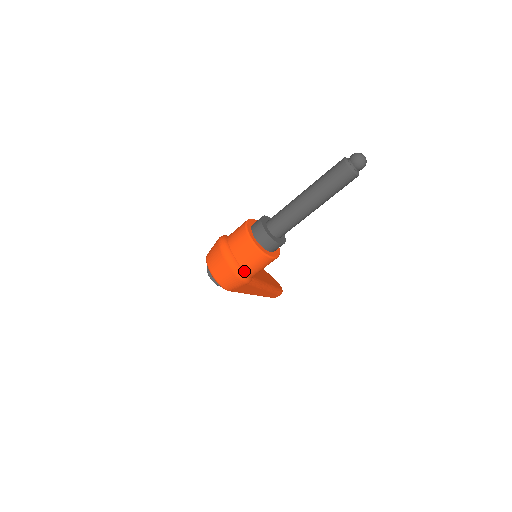
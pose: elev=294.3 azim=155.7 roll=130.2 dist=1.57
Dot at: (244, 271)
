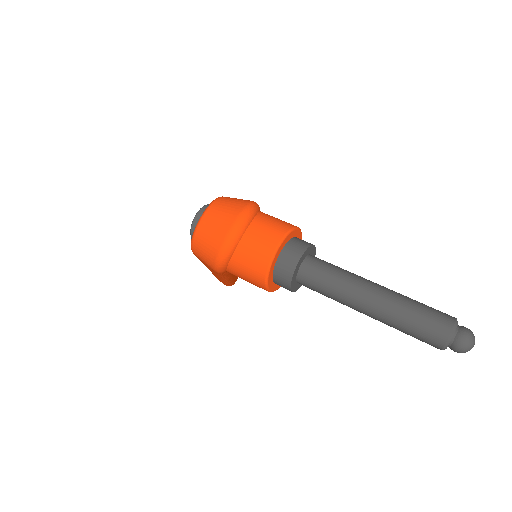
Dot at: (229, 262)
